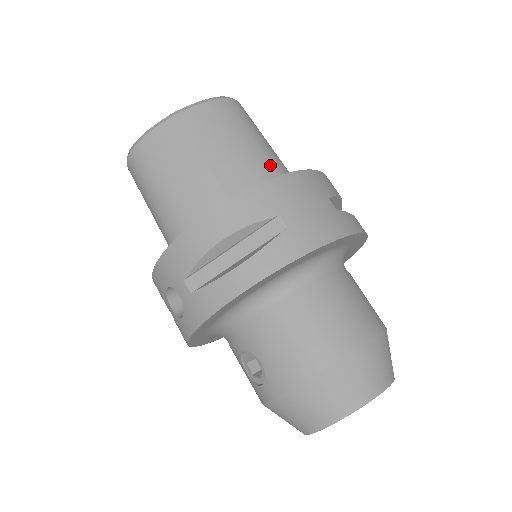
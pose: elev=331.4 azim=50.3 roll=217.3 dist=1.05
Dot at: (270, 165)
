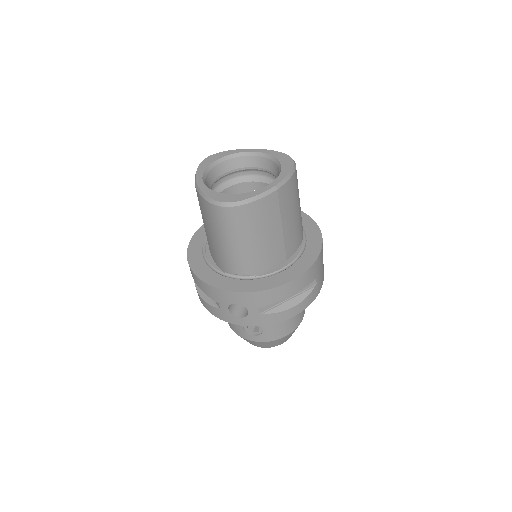
Dot at: (301, 222)
